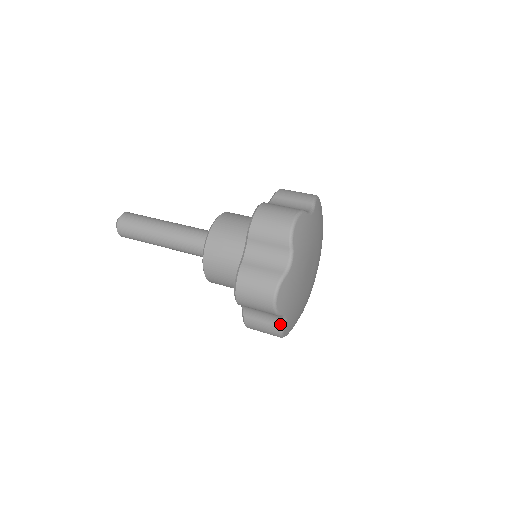
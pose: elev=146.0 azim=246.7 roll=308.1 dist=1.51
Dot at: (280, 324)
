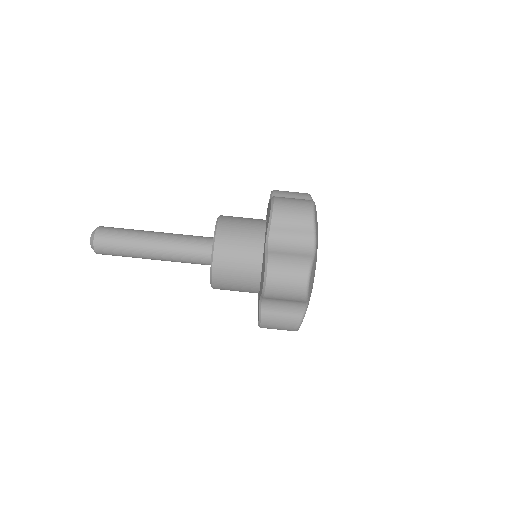
Dot at: occluded
